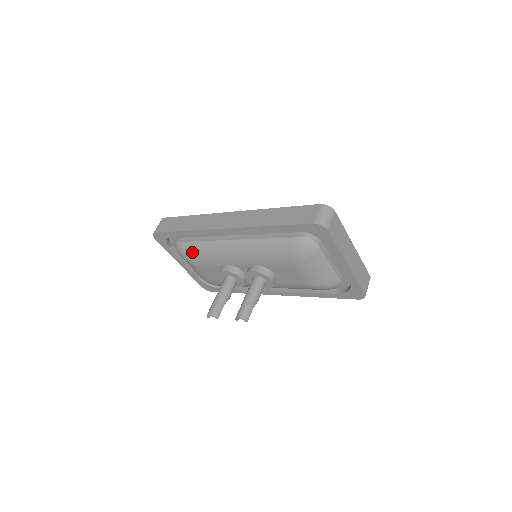
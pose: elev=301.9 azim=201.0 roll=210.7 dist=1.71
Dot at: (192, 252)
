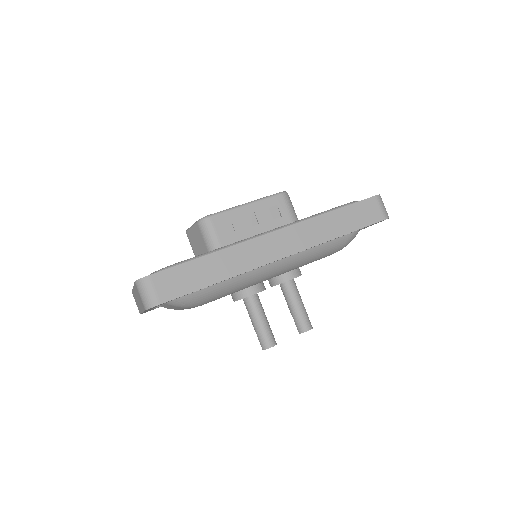
Dot at: (210, 296)
